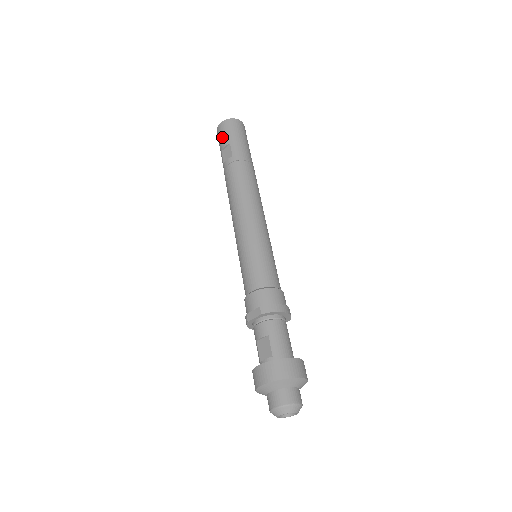
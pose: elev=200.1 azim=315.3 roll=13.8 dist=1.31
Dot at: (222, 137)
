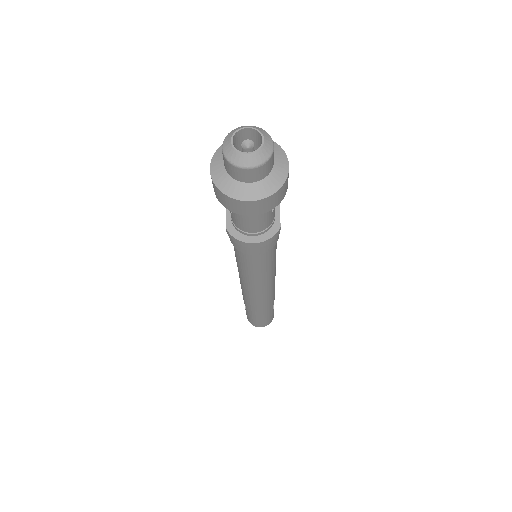
Dot at: occluded
